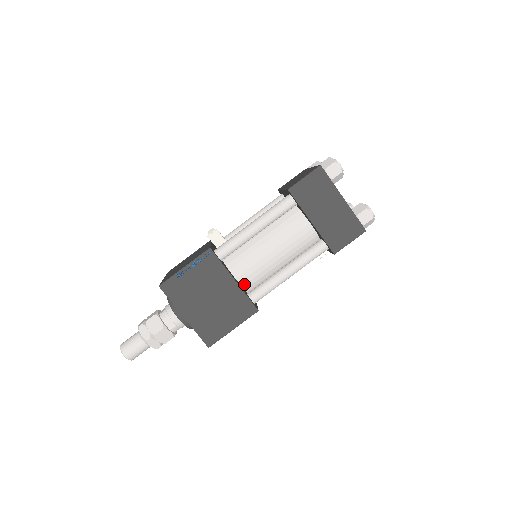
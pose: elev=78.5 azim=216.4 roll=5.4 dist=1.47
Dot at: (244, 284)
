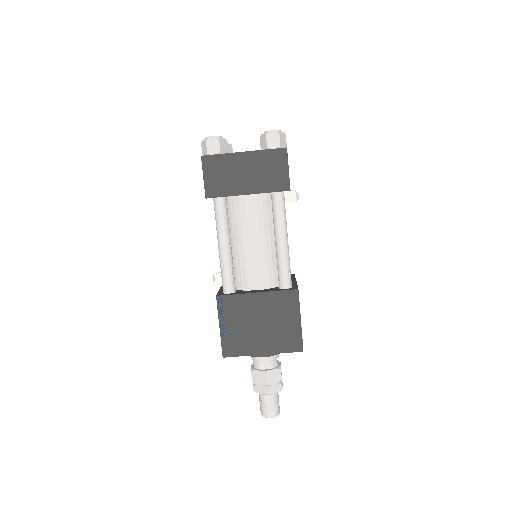
Dot at: (269, 285)
